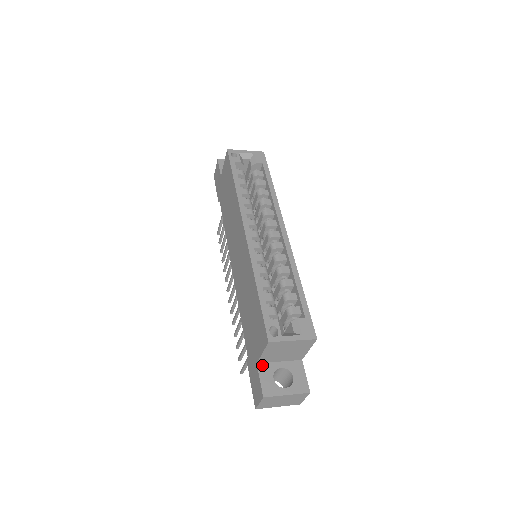
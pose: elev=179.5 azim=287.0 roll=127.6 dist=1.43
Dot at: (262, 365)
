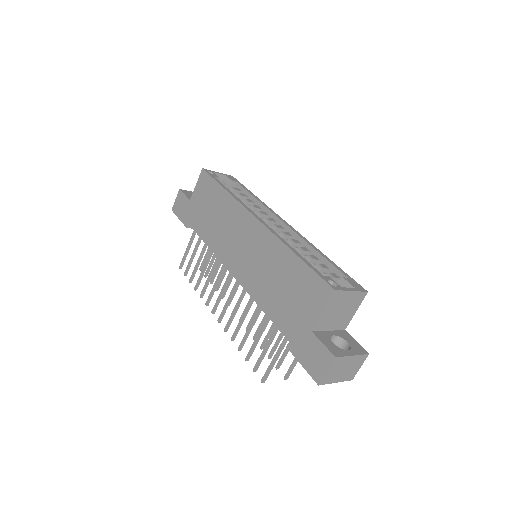
Dot at: (317, 333)
